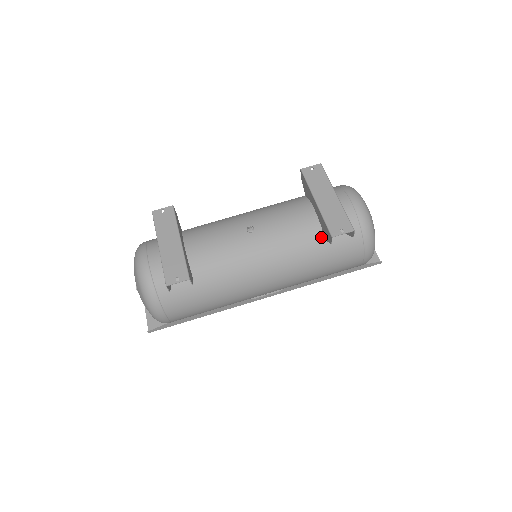
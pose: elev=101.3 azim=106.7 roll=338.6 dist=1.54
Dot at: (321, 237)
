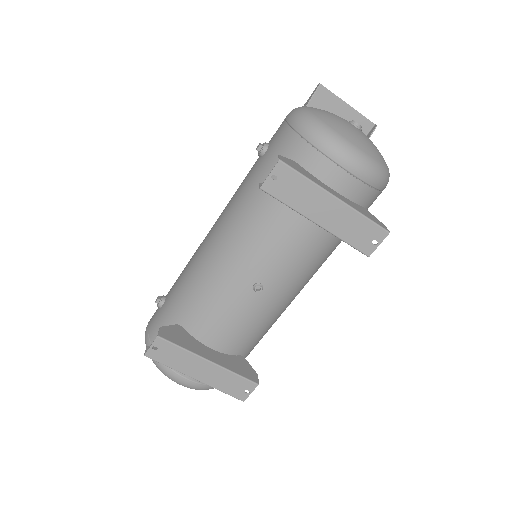
Dot at: occluded
